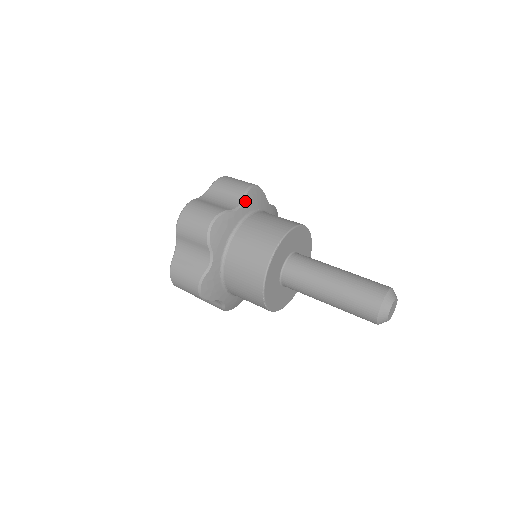
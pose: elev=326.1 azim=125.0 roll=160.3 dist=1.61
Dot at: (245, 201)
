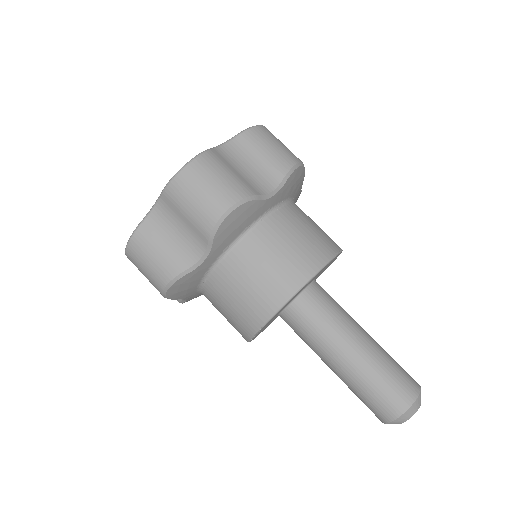
Dot at: (213, 246)
